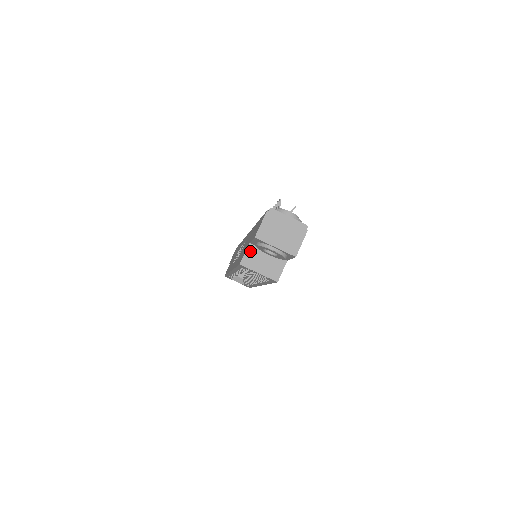
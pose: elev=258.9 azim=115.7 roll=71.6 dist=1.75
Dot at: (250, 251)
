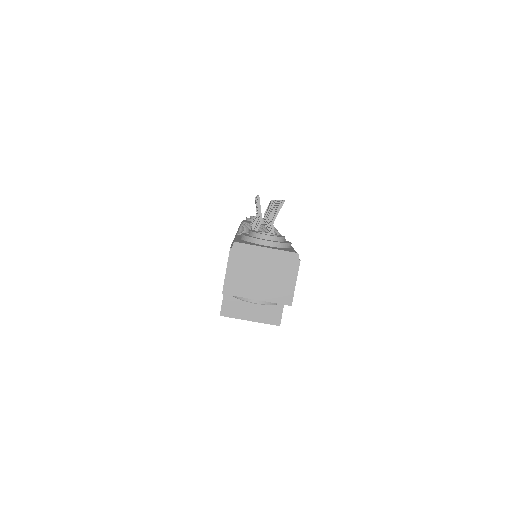
Dot at: occluded
